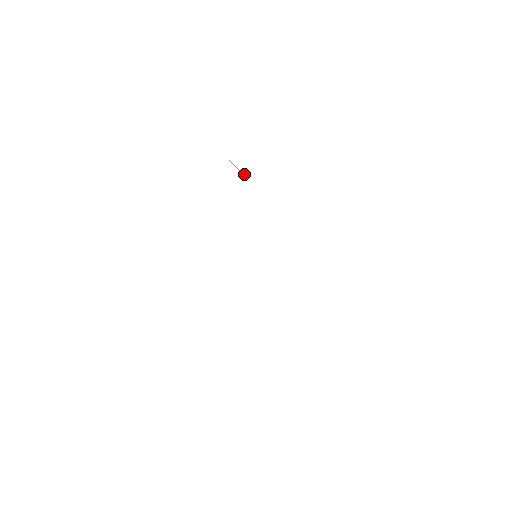
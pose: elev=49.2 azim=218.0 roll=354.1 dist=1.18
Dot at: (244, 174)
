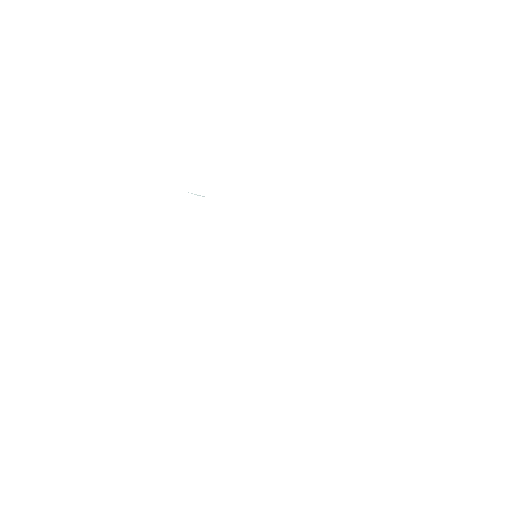
Dot at: occluded
